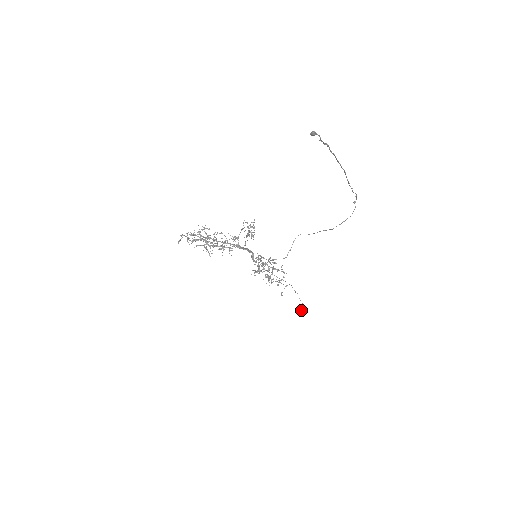
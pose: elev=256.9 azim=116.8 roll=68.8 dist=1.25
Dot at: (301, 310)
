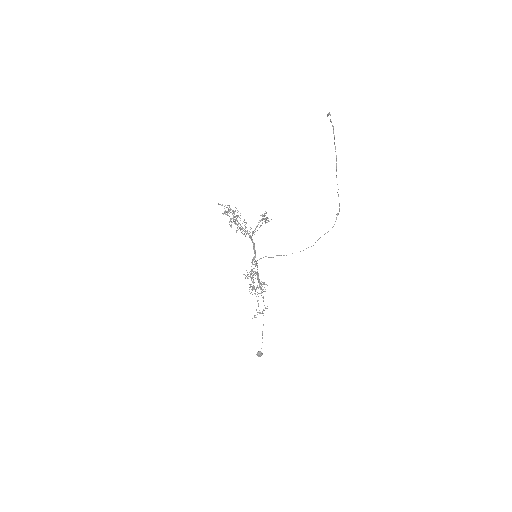
Dot at: (258, 351)
